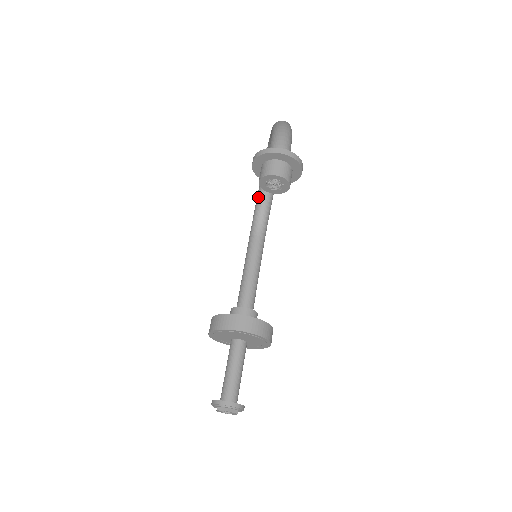
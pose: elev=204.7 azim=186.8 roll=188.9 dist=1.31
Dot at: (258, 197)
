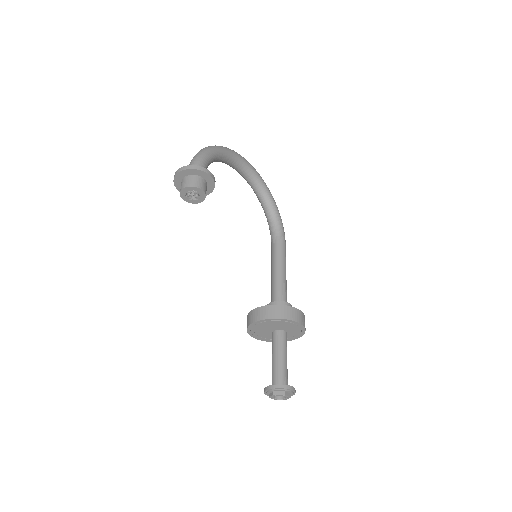
Dot at: occluded
